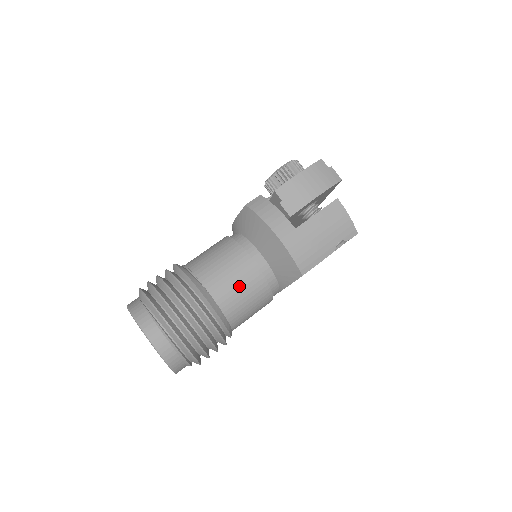
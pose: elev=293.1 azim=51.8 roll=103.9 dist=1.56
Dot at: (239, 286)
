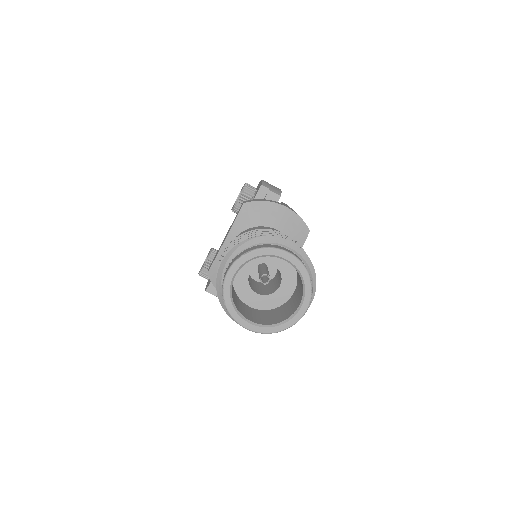
Dot at: occluded
